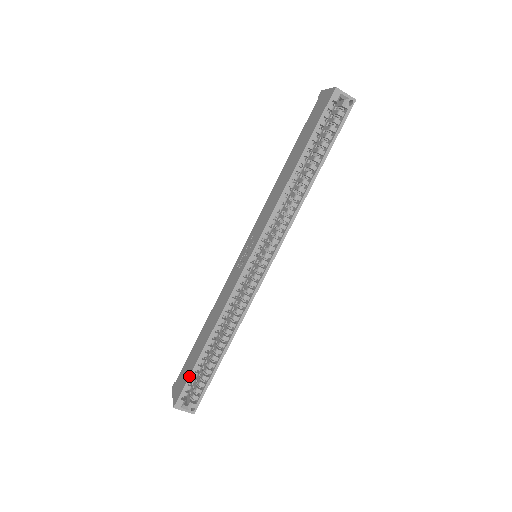
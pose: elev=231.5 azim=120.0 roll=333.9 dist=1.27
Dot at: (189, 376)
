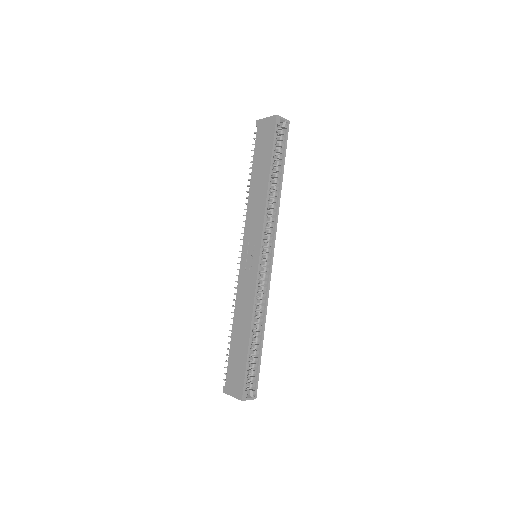
Dot at: (245, 369)
